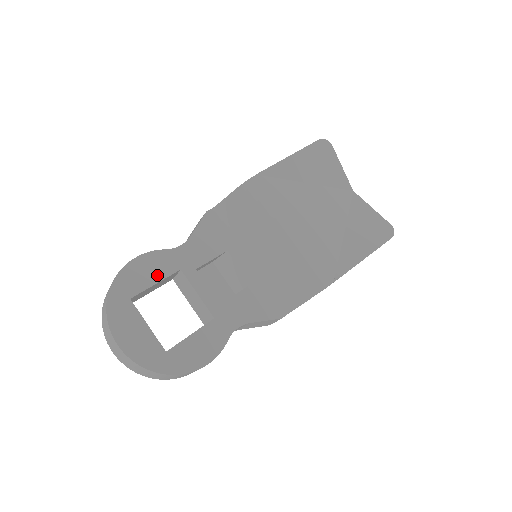
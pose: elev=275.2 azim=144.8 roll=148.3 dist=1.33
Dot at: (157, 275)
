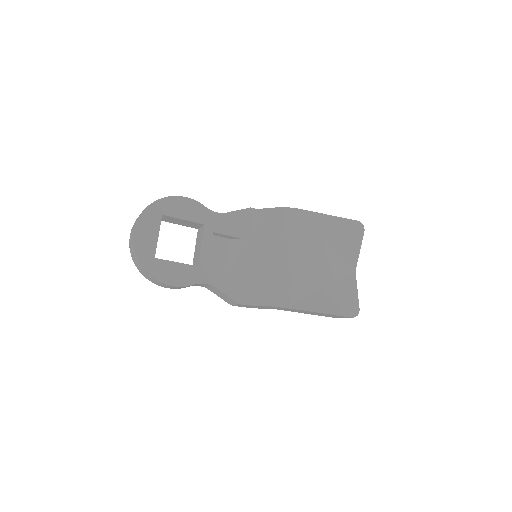
Dot at: (188, 216)
